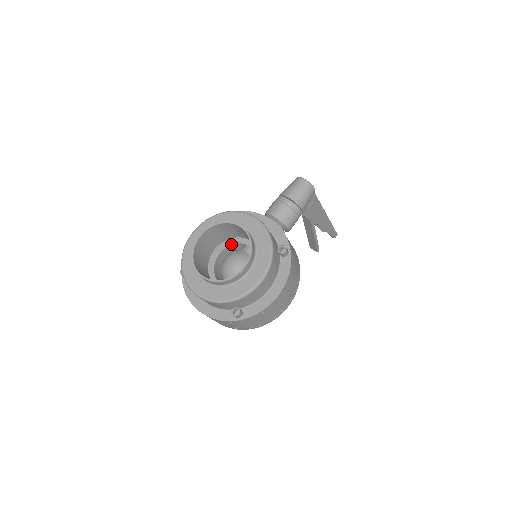
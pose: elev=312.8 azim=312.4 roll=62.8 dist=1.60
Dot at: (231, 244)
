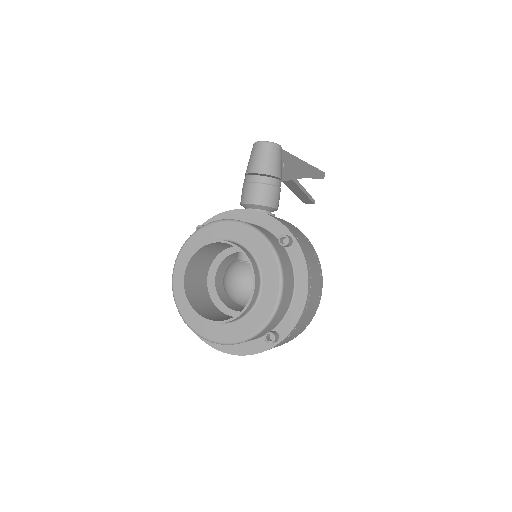
Dot at: (222, 260)
